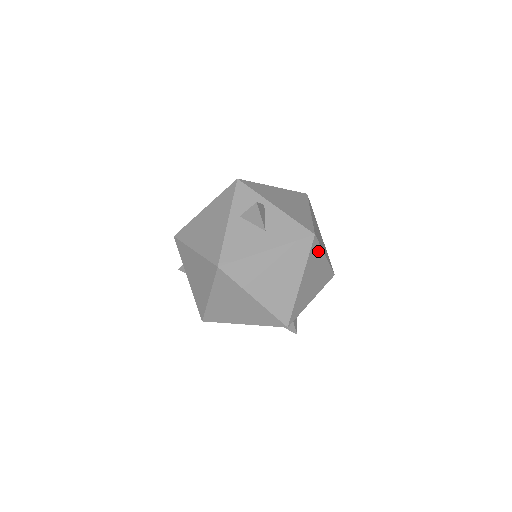
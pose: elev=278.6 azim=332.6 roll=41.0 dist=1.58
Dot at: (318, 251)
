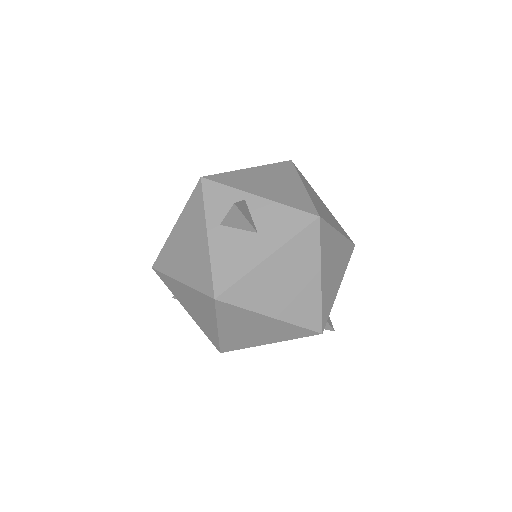
Dot at: (329, 232)
